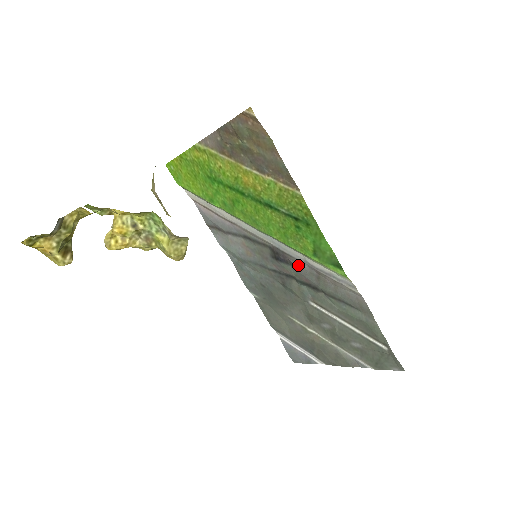
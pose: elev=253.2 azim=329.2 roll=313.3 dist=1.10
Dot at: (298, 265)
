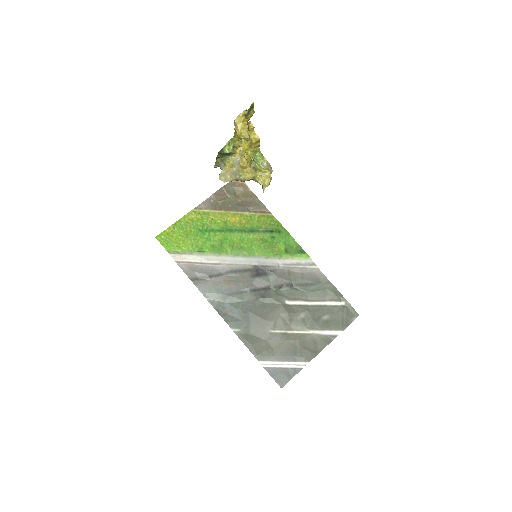
Dot at: (274, 271)
